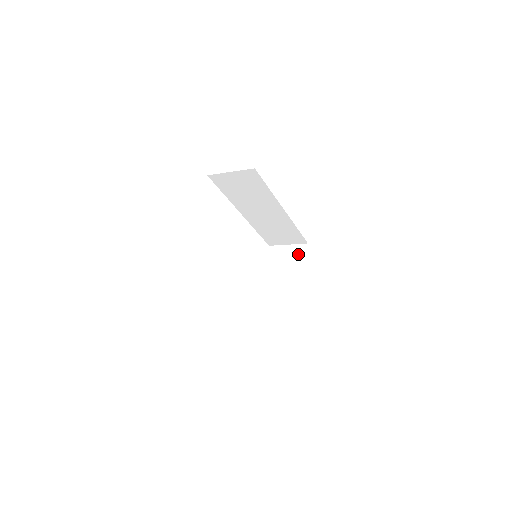
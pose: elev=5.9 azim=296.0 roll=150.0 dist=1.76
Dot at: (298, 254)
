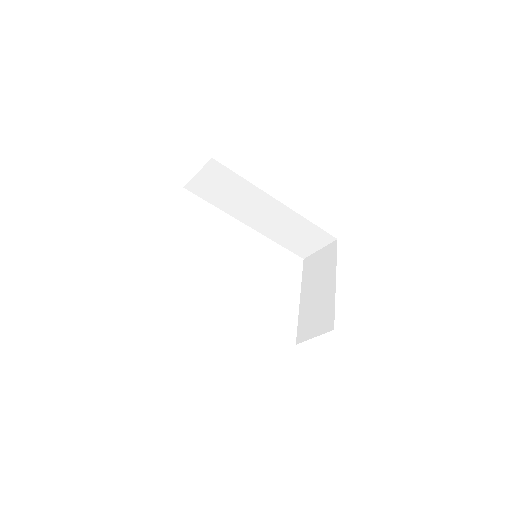
Dot at: (329, 254)
